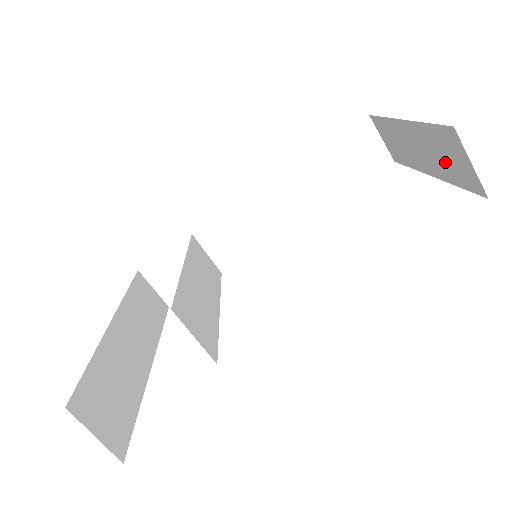
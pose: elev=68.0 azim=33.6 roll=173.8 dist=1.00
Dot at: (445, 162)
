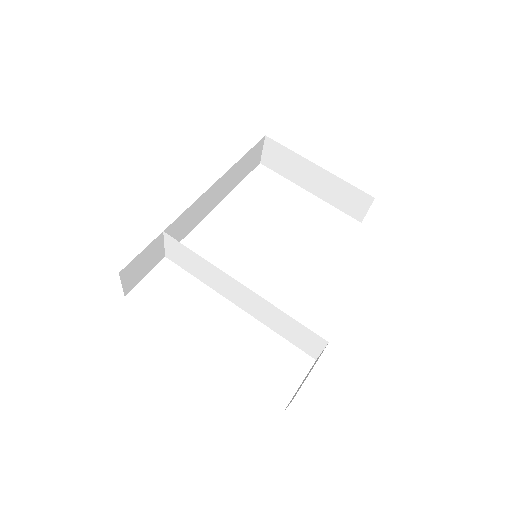
Dot at: (340, 198)
